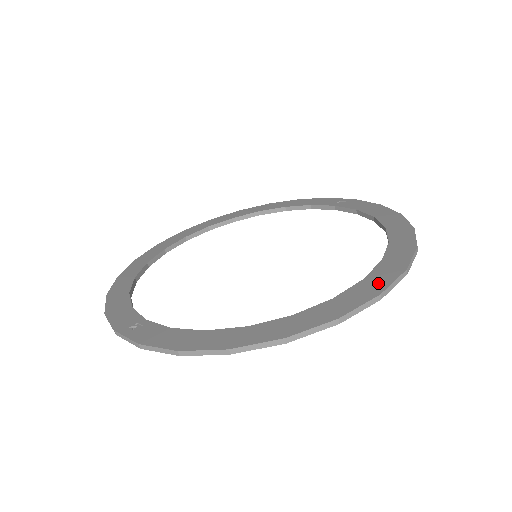
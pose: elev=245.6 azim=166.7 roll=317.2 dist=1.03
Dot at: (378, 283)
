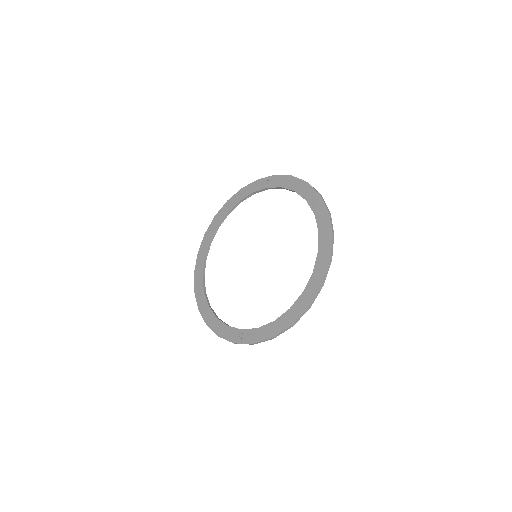
Dot at: (326, 251)
